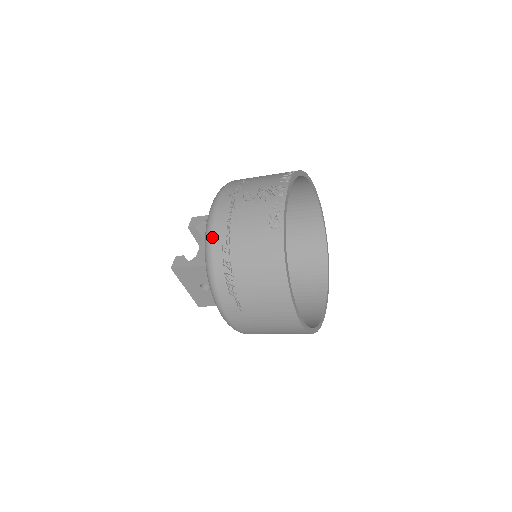
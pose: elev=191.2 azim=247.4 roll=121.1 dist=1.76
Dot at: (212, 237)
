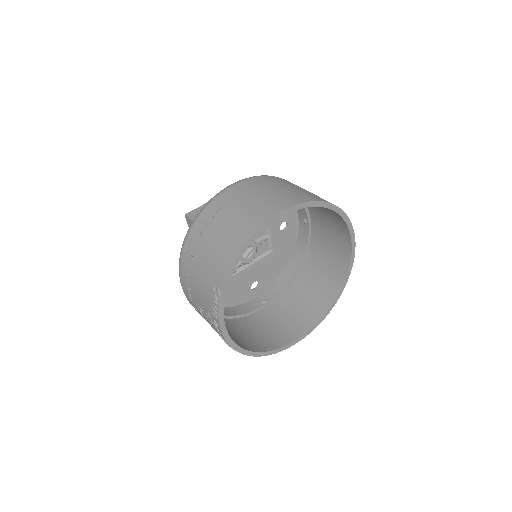
Dot at: occluded
